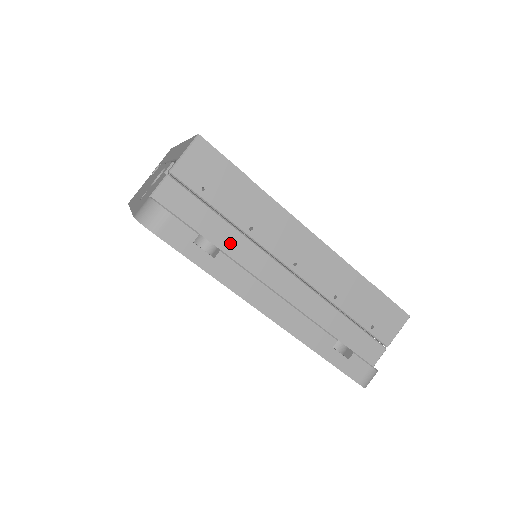
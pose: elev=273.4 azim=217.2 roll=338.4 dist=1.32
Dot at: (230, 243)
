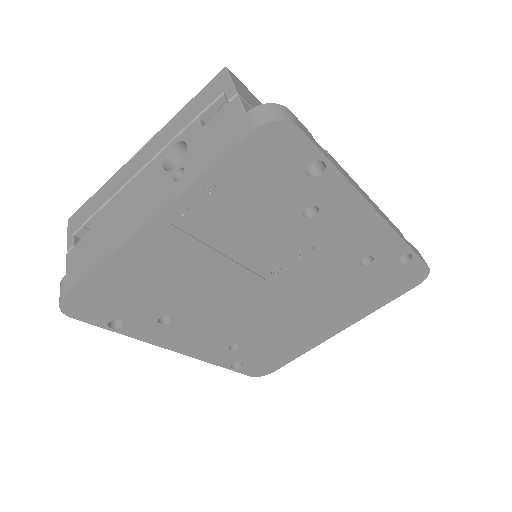
Dot at: occluded
